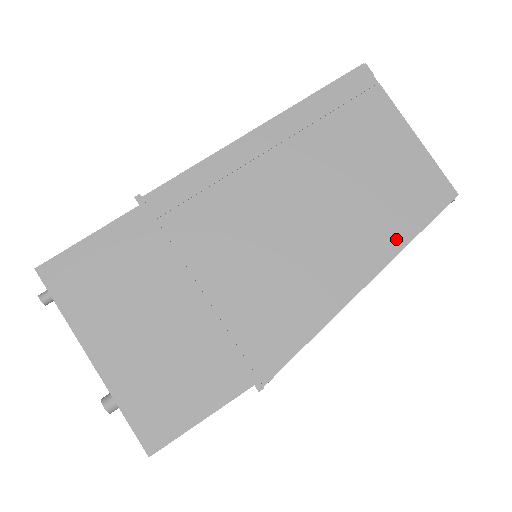
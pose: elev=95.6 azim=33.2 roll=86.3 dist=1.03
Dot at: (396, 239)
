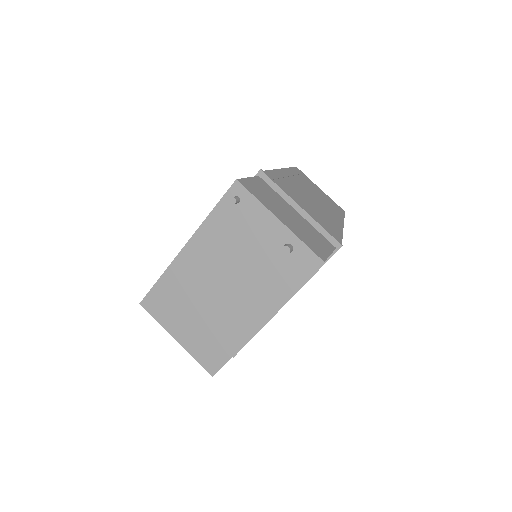
Dot at: (340, 216)
